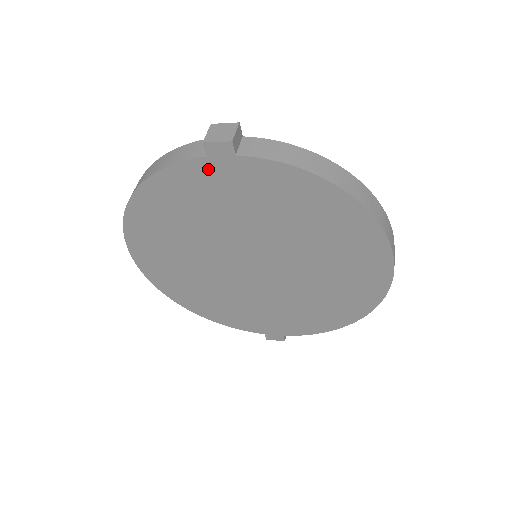
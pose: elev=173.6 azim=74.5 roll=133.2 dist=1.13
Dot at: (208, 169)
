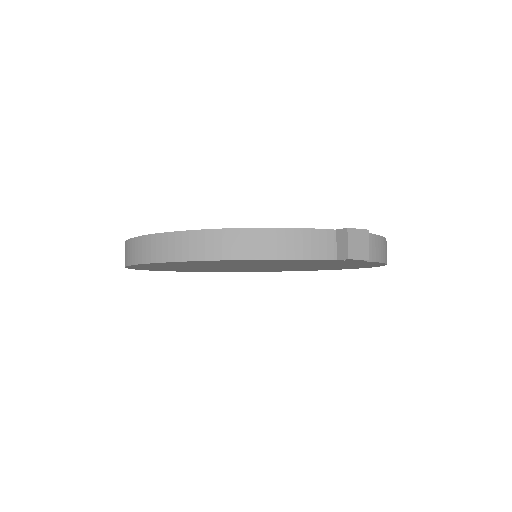
Dot at: (323, 261)
